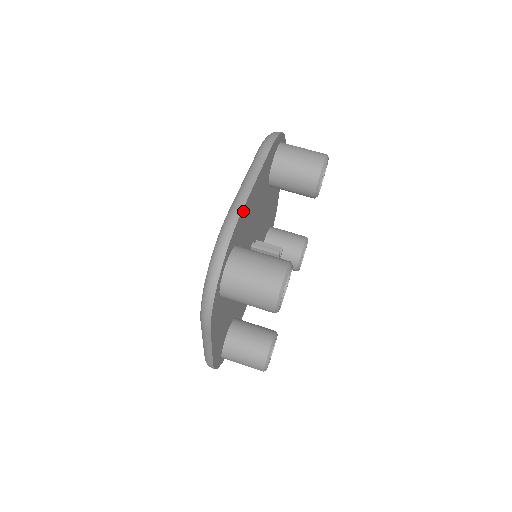
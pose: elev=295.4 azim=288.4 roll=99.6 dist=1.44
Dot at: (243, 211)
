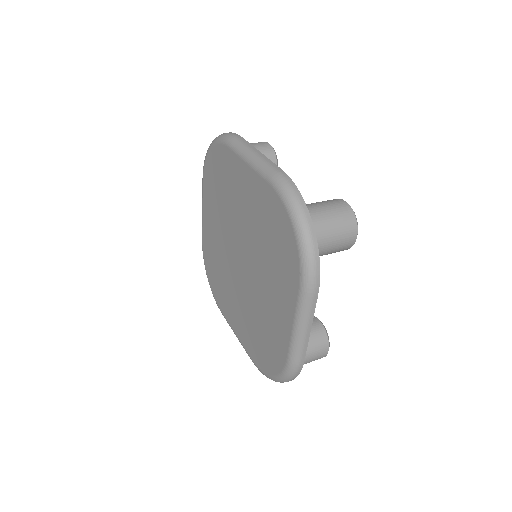
Dot at: occluded
